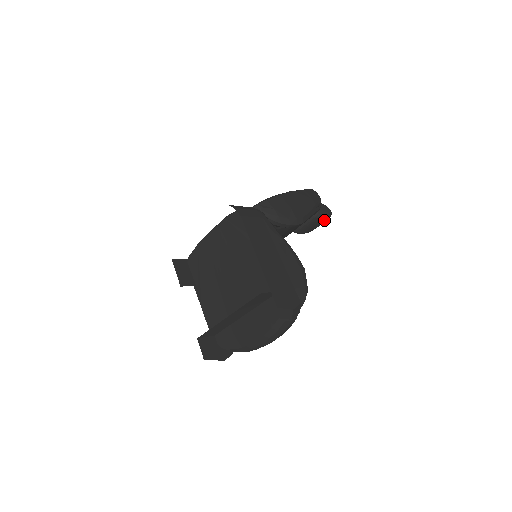
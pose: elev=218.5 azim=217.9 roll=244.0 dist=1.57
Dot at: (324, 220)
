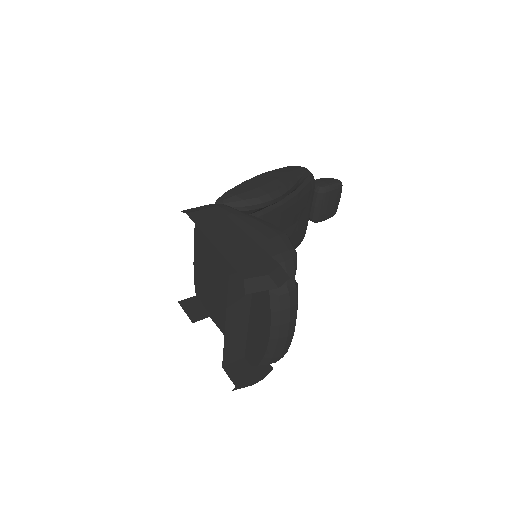
Dot at: (337, 193)
